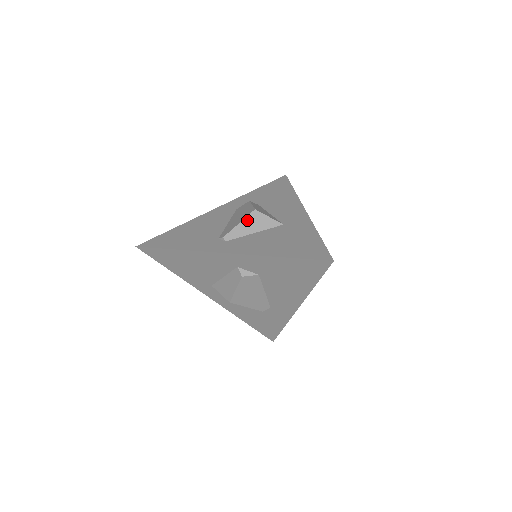
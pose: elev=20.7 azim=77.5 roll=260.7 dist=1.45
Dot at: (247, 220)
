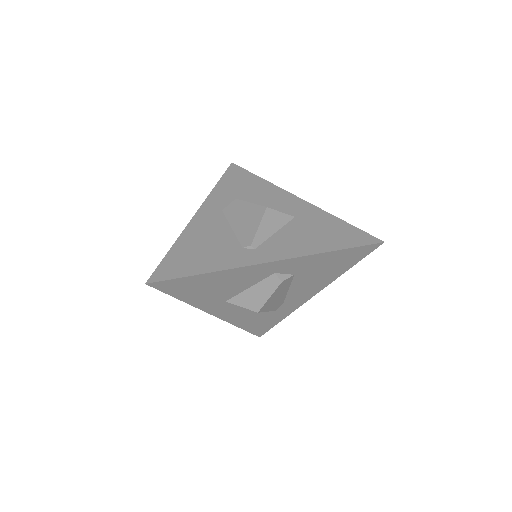
Dot at: (264, 221)
